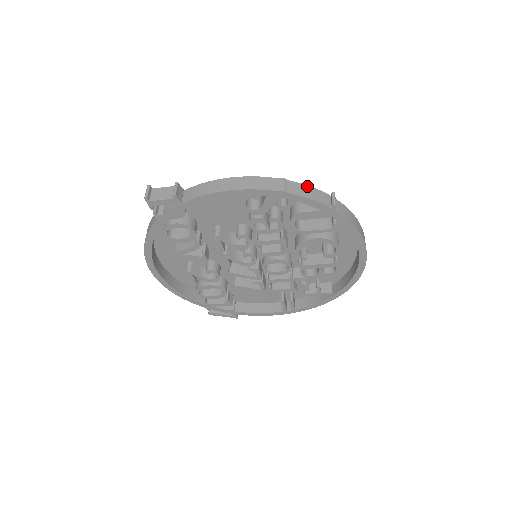
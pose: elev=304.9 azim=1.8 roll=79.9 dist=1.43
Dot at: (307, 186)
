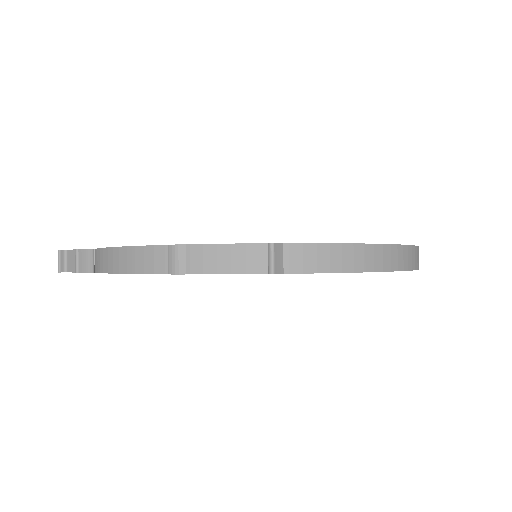
Dot at: (220, 246)
